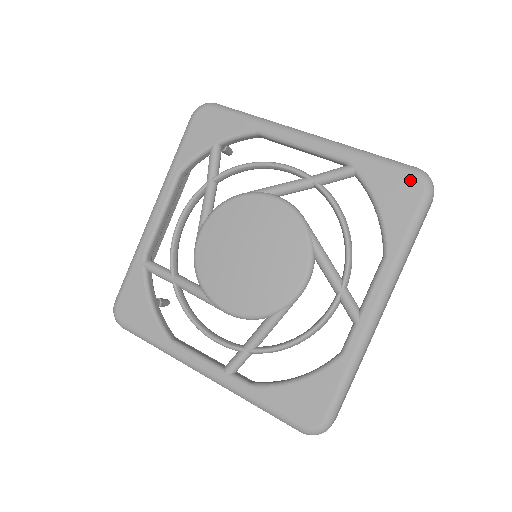
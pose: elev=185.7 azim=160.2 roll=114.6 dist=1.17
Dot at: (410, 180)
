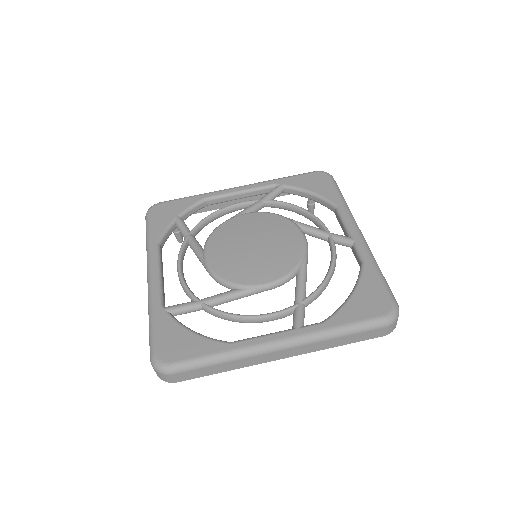
Dot at: (316, 175)
